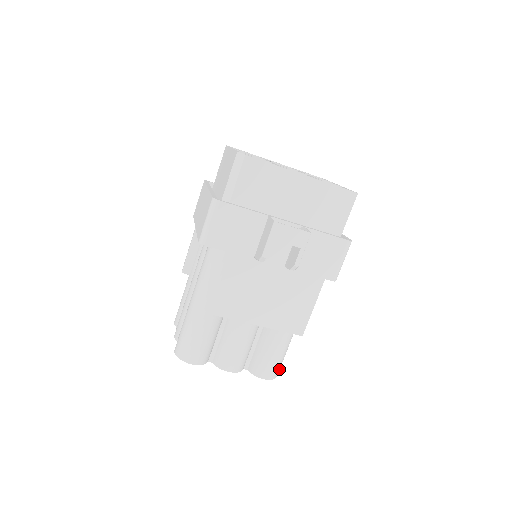
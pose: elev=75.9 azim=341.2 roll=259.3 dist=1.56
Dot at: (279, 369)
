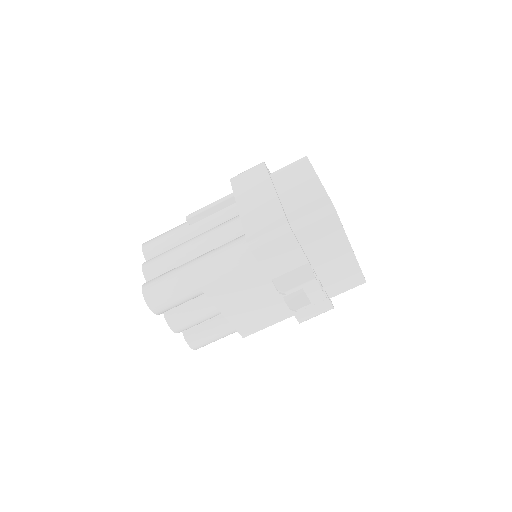
Dot at: occluded
